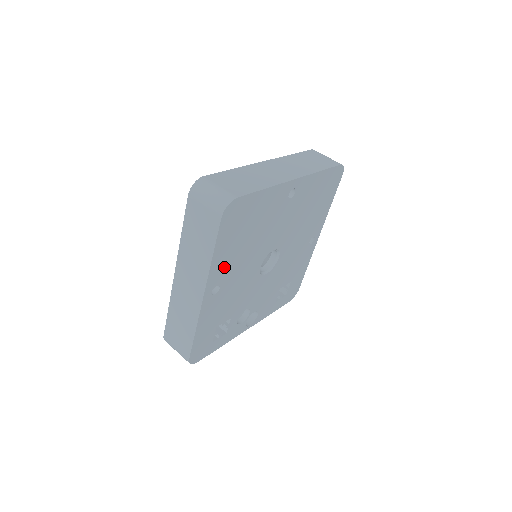
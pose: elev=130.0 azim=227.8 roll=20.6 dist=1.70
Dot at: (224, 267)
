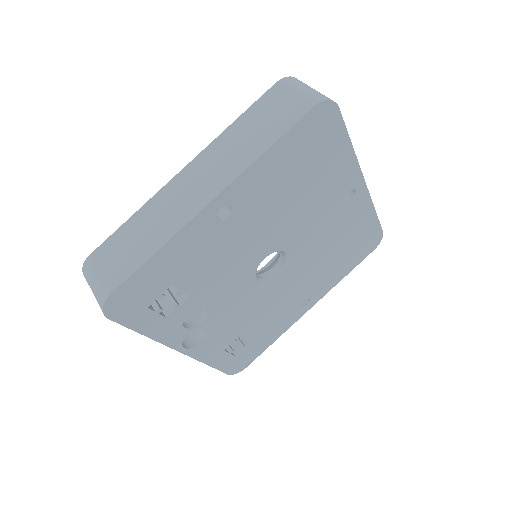
Dot at: (256, 190)
